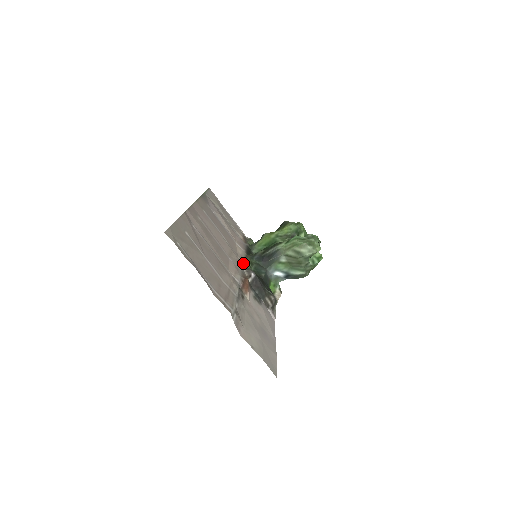
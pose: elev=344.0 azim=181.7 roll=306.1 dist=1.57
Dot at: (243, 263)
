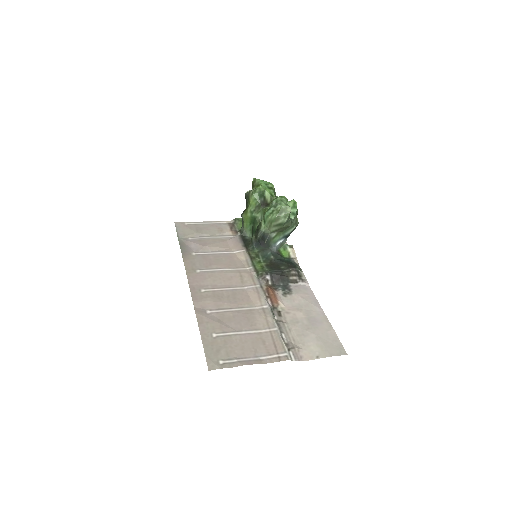
Dot at: (254, 272)
